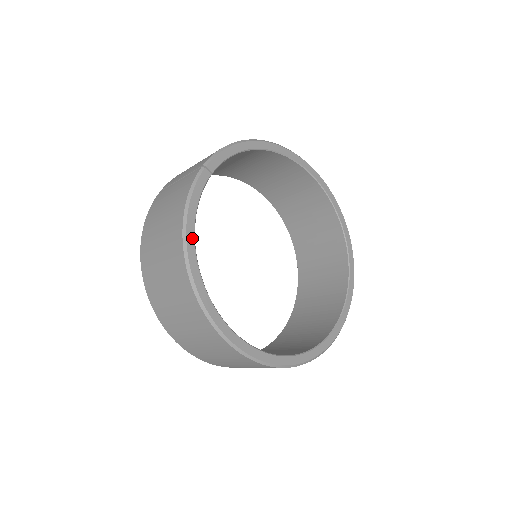
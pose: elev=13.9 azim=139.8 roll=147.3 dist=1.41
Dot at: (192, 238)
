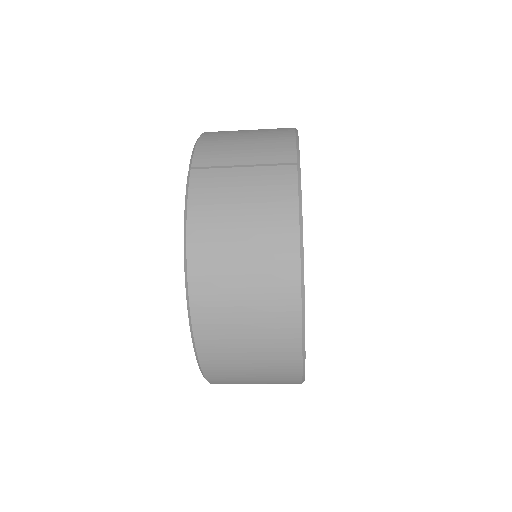
Dot at: (303, 259)
